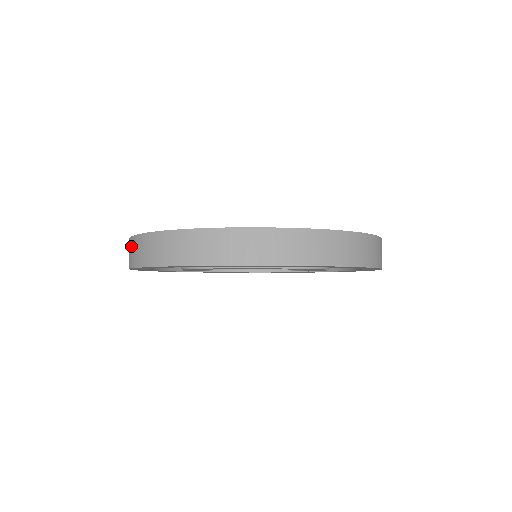
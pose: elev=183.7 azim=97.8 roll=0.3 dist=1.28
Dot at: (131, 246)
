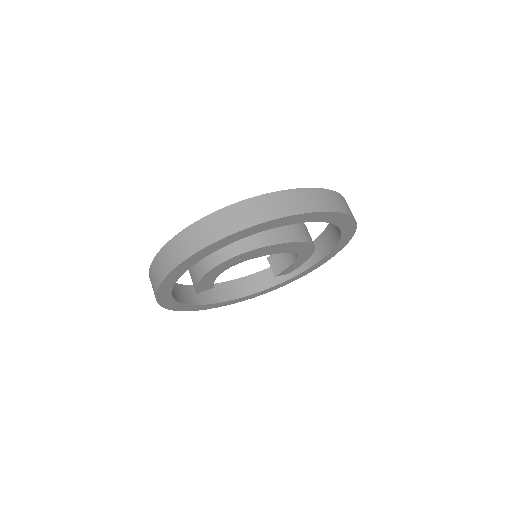
Dot at: (170, 250)
